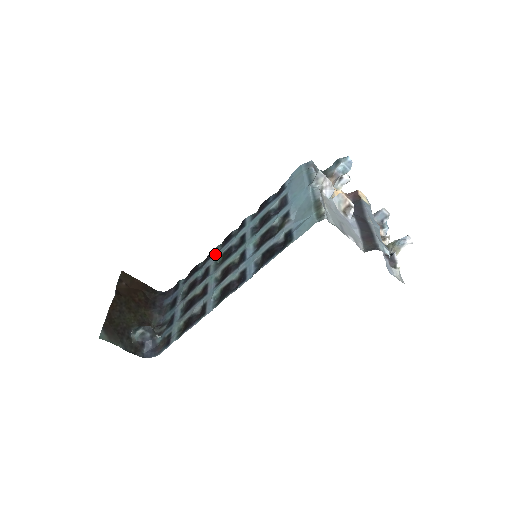
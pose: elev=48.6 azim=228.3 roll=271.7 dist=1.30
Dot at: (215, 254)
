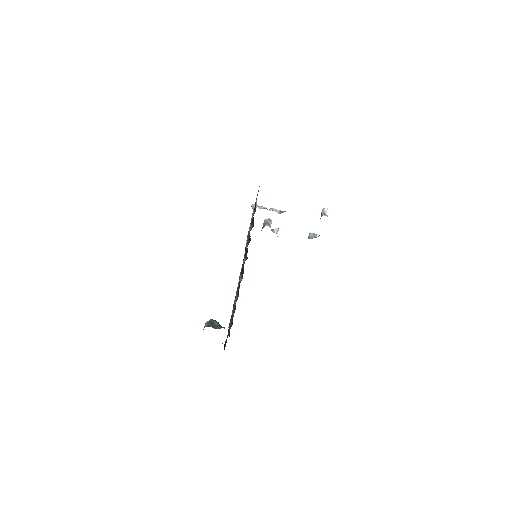
Dot at: occluded
